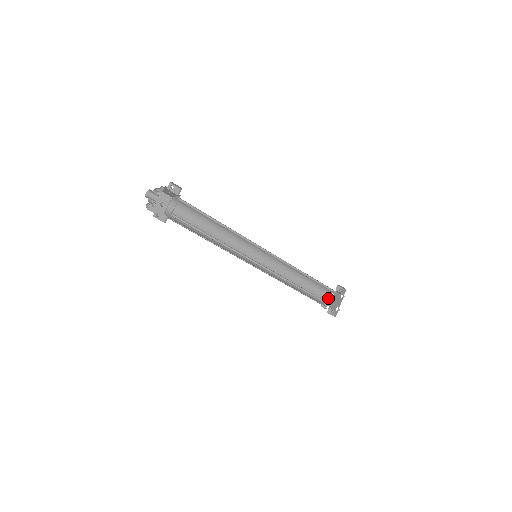
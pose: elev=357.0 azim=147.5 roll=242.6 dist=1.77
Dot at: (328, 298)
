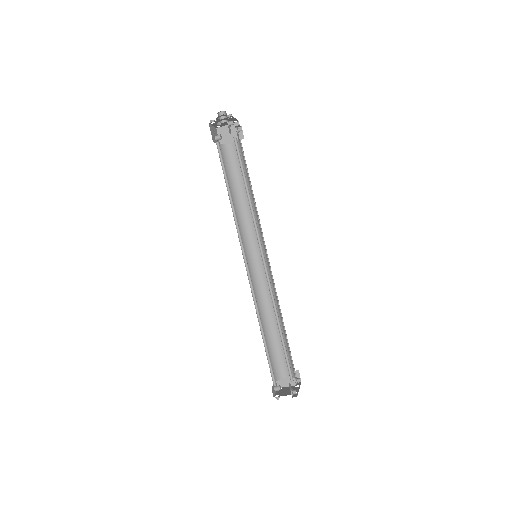
Dot at: occluded
